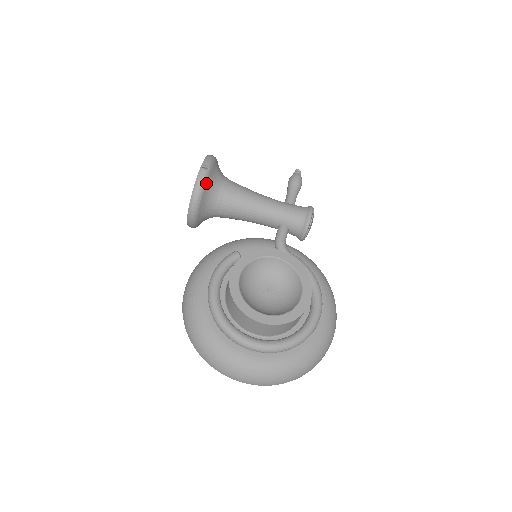
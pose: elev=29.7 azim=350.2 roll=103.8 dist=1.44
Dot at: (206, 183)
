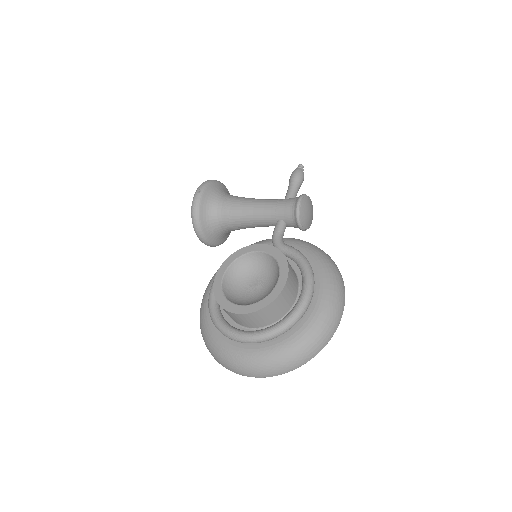
Dot at: (200, 204)
